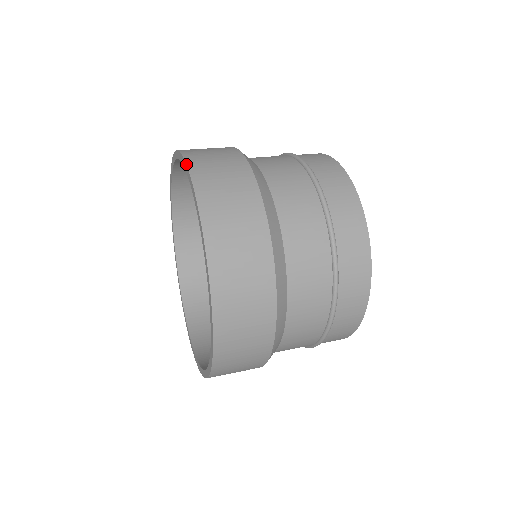
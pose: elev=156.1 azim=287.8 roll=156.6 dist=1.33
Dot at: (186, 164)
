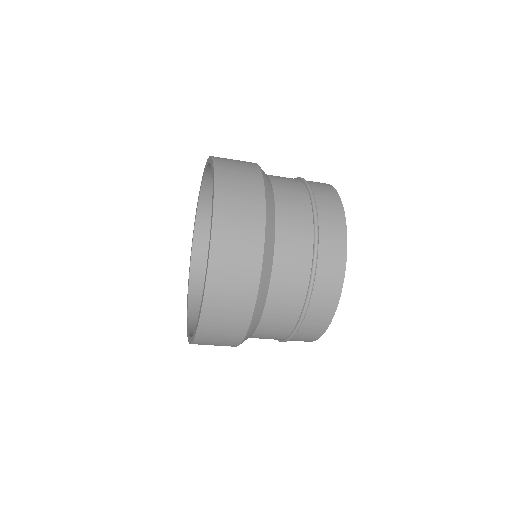
Dot at: (213, 165)
